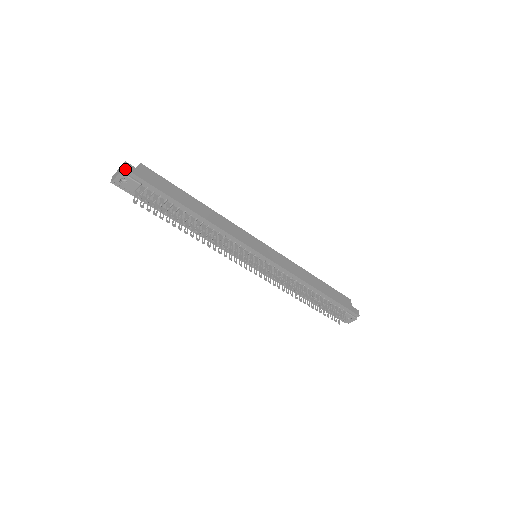
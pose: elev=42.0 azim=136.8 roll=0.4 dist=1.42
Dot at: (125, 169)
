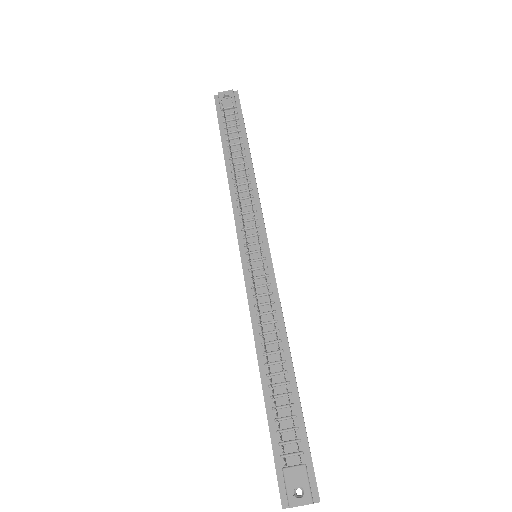
Dot at: (237, 92)
